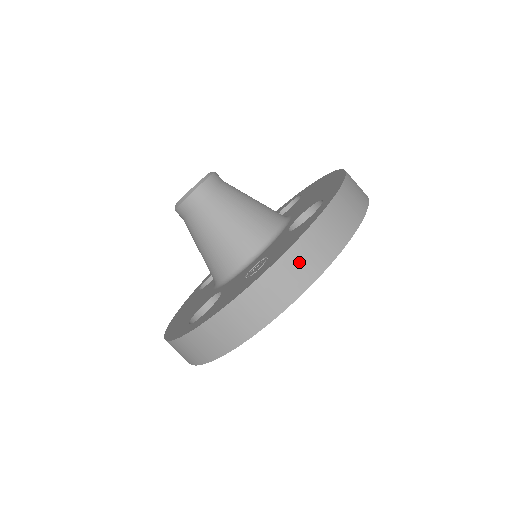
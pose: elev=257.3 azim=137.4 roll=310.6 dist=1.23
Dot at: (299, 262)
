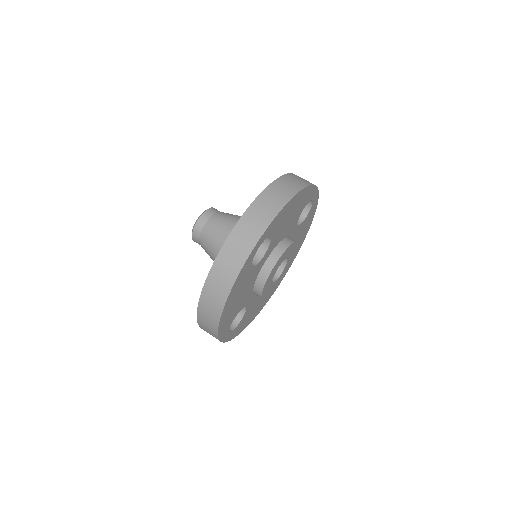
Dot at: (296, 178)
